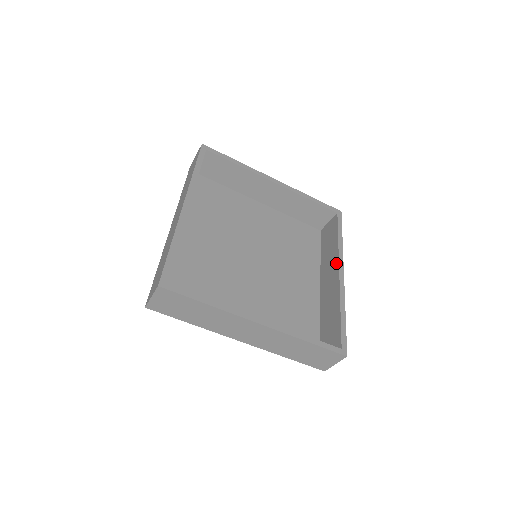
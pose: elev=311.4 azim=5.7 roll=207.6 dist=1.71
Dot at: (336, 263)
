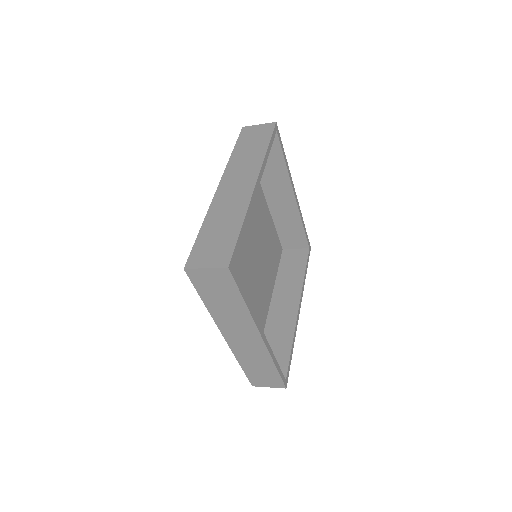
Dot at: (297, 295)
